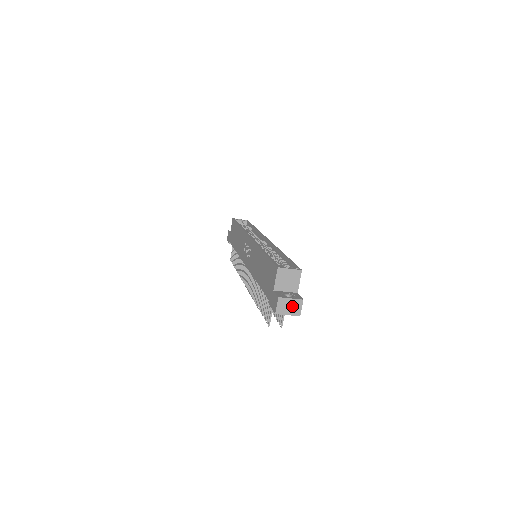
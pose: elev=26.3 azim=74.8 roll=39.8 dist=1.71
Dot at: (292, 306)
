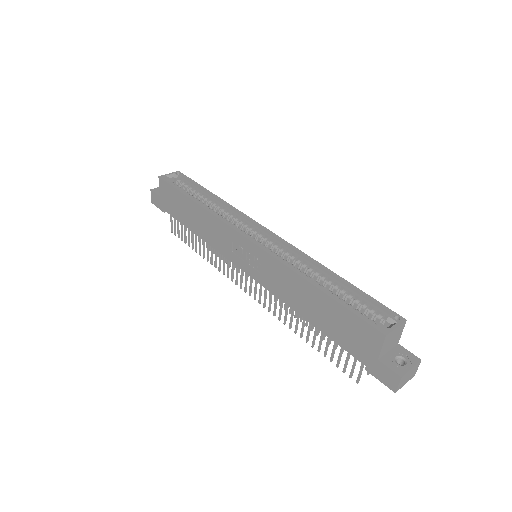
Dot at: (411, 374)
